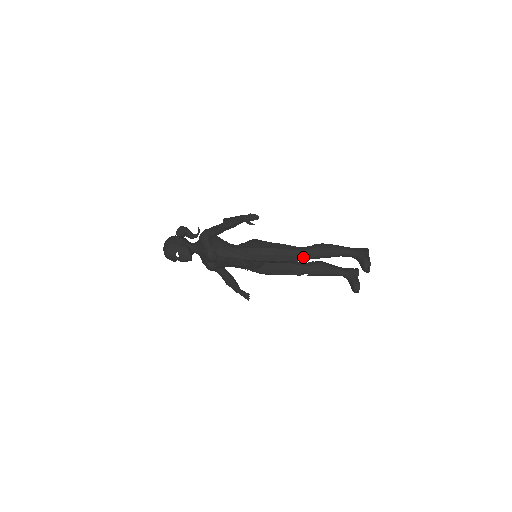
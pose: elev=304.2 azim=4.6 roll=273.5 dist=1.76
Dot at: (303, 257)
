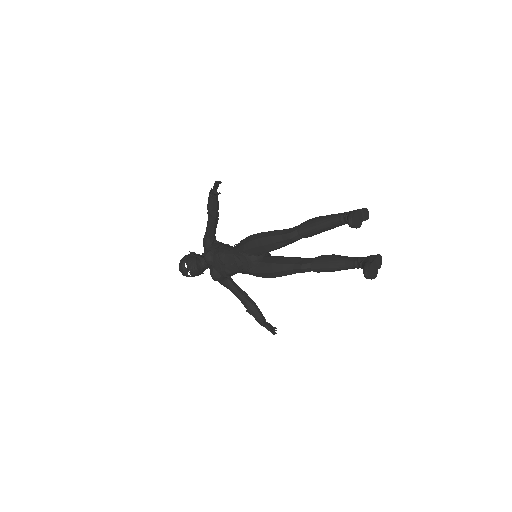
Dot at: (288, 234)
